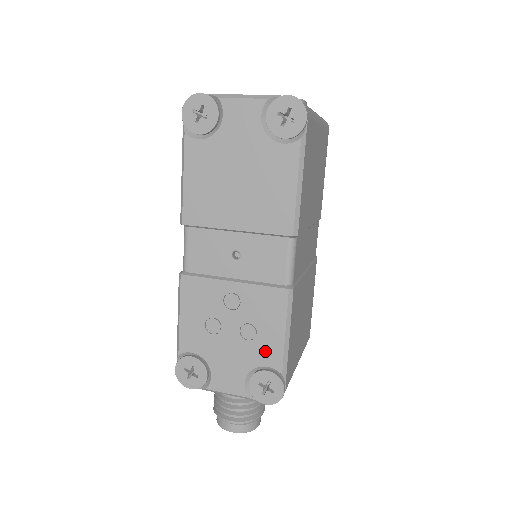
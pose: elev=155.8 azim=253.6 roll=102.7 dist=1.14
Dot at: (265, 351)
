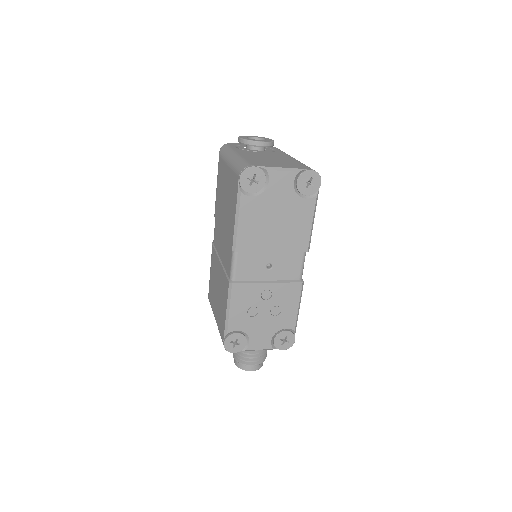
Dot at: (285, 320)
